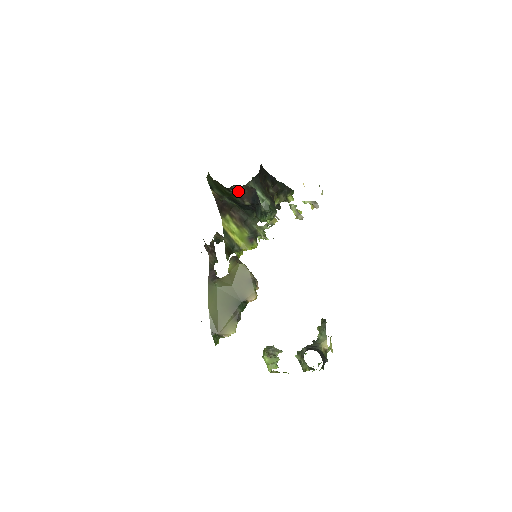
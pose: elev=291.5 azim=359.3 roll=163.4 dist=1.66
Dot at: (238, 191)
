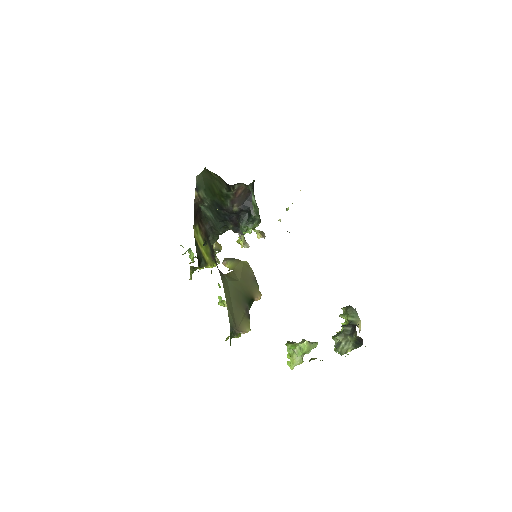
Dot at: (236, 192)
